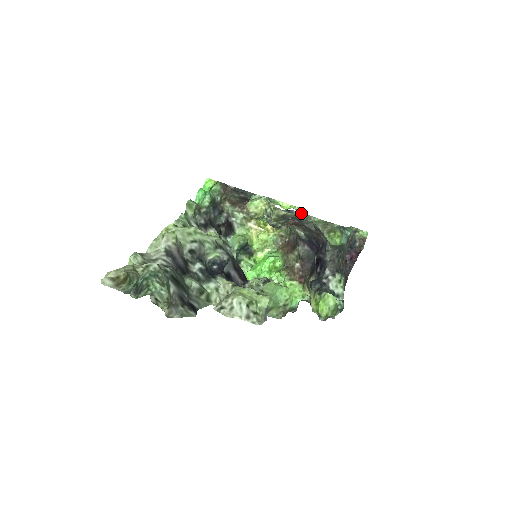
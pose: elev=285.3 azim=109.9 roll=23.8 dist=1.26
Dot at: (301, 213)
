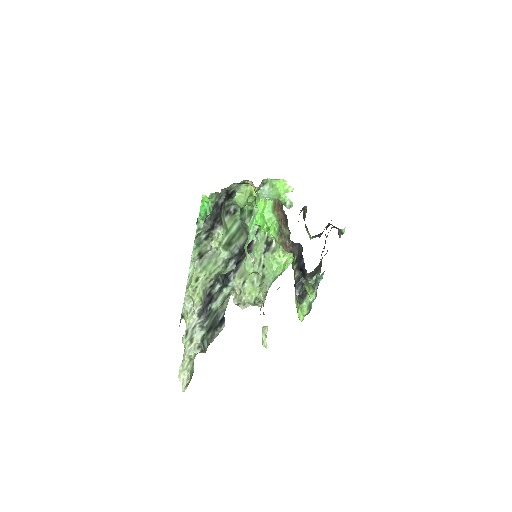
Dot at: occluded
